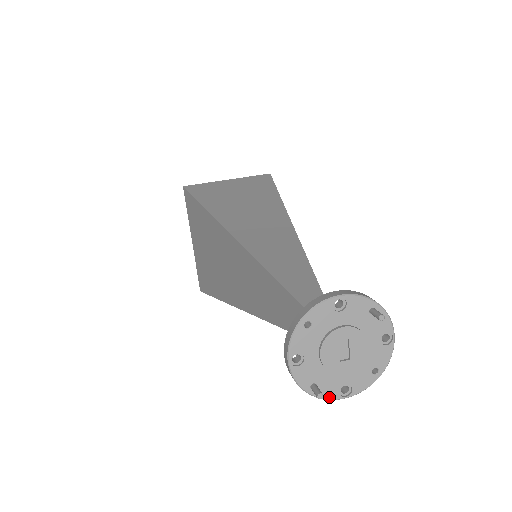
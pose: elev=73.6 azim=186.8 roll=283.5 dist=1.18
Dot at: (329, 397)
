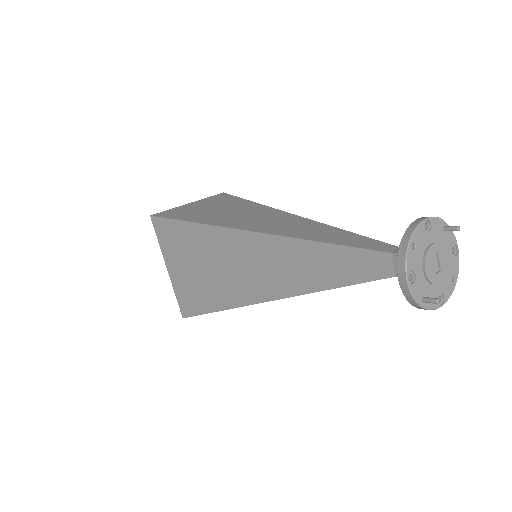
Dot at: (433, 307)
